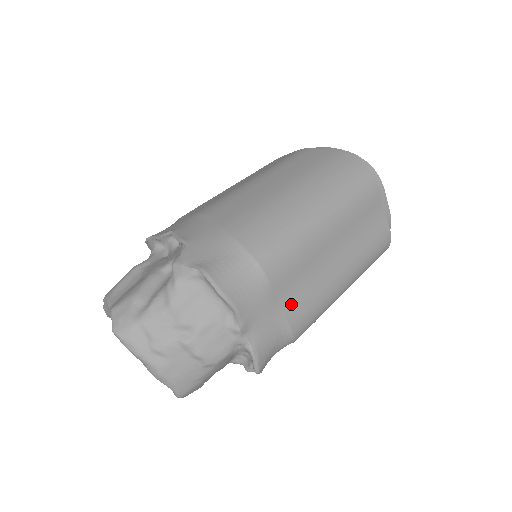
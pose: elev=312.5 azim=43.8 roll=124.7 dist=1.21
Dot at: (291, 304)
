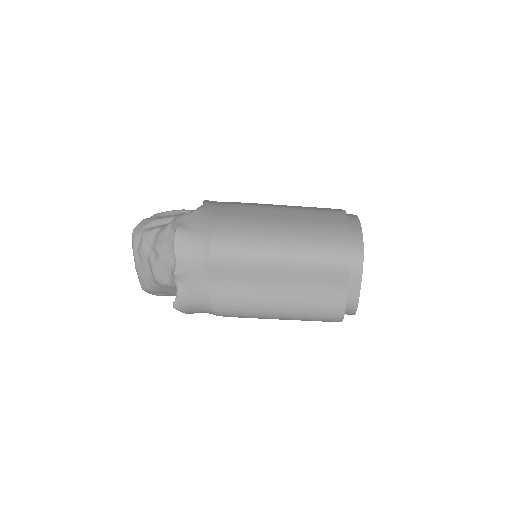
Dot at: (220, 288)
